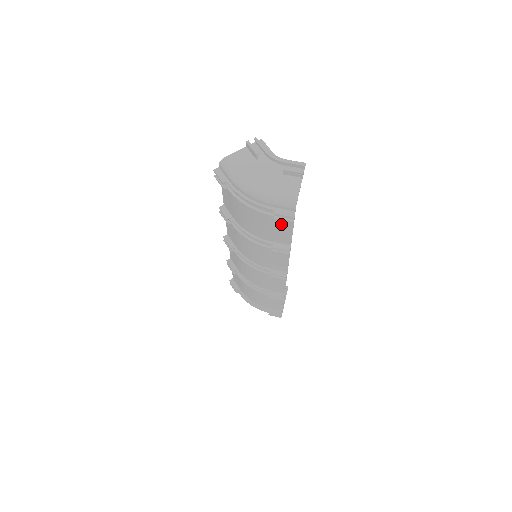
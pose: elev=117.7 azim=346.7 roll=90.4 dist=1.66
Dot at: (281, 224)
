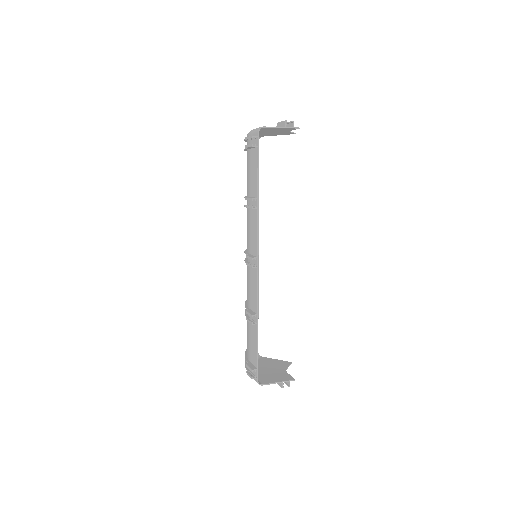
Dot at: (253, 162)
